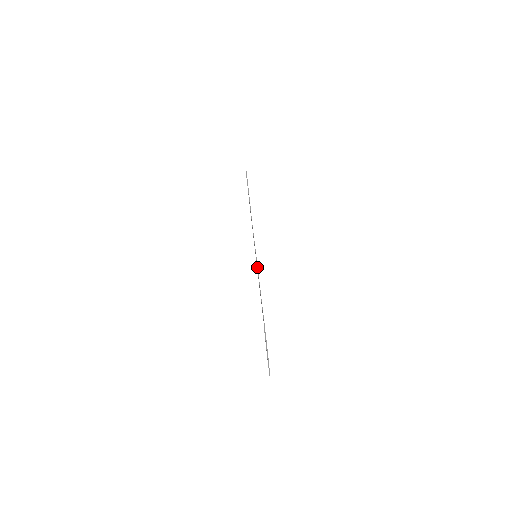
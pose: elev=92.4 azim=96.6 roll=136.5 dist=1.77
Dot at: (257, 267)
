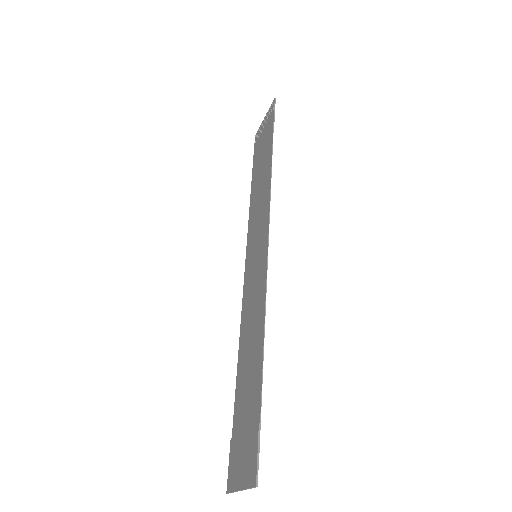
Dot at: occluded
